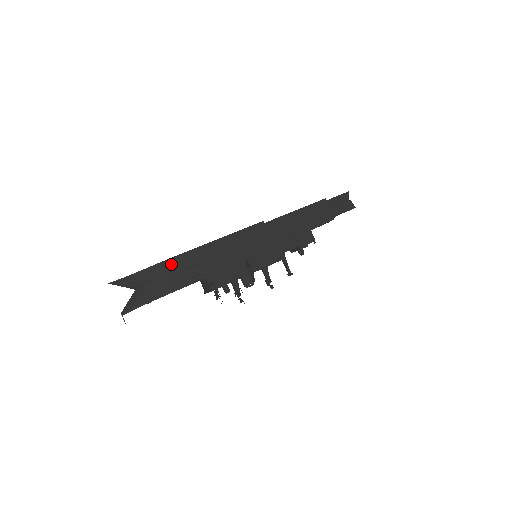
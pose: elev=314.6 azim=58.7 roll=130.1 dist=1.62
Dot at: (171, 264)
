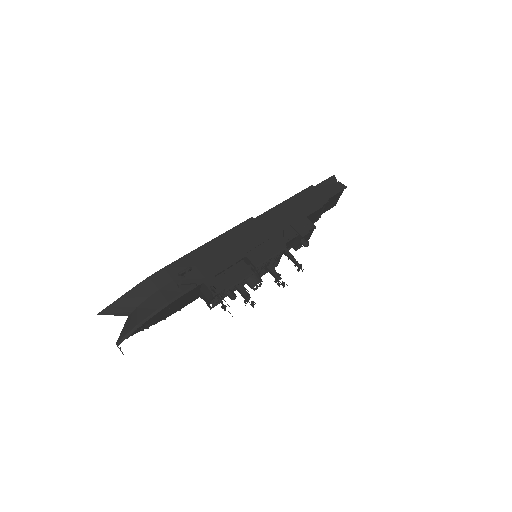
Dot at: (161, 276)
